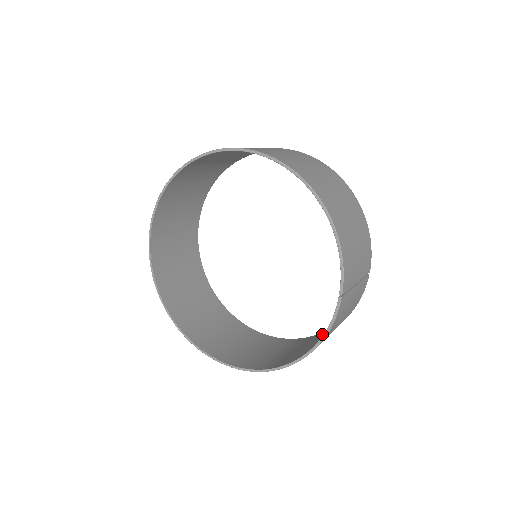
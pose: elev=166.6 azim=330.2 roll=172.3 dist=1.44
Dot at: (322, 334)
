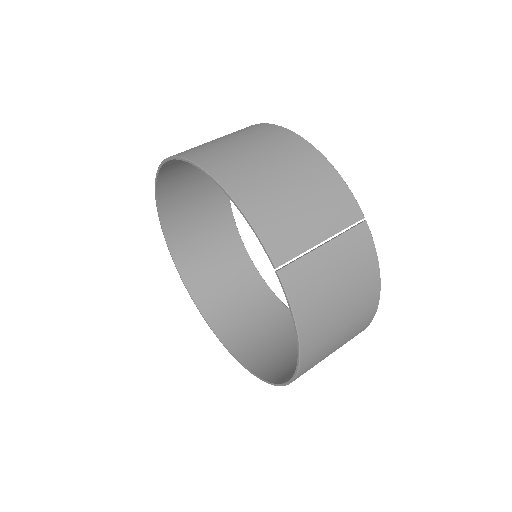
Dot at: occluded
